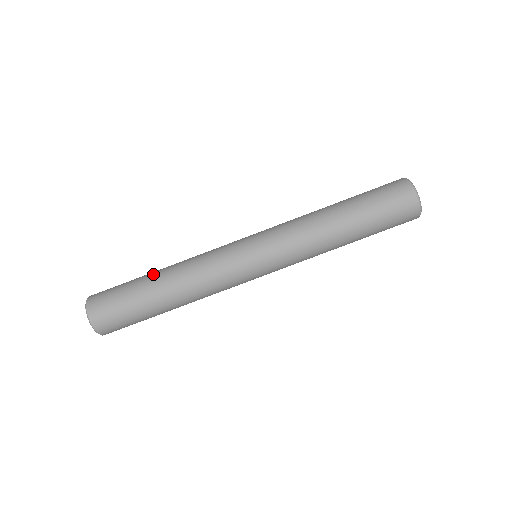
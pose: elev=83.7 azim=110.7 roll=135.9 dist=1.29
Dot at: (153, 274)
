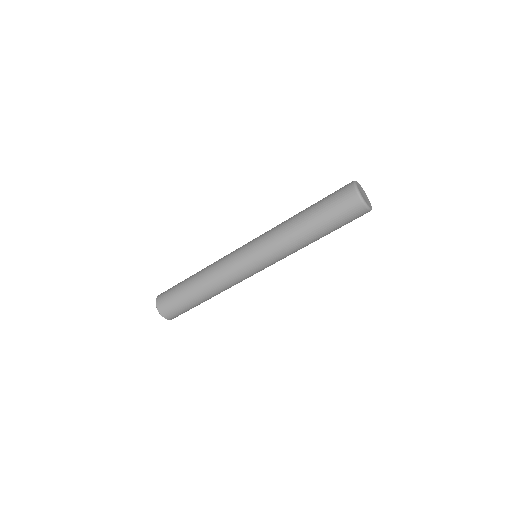
Dot at: (192, 275)
